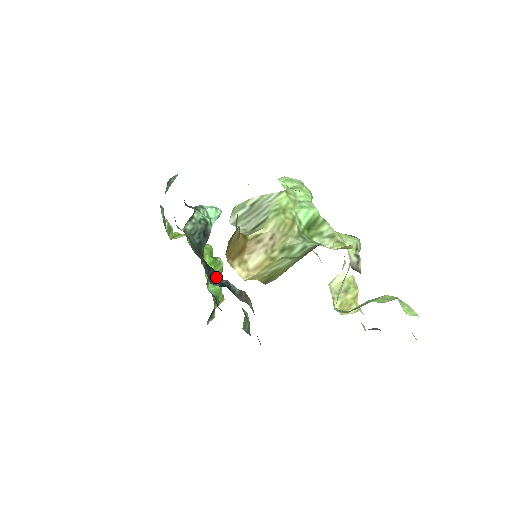
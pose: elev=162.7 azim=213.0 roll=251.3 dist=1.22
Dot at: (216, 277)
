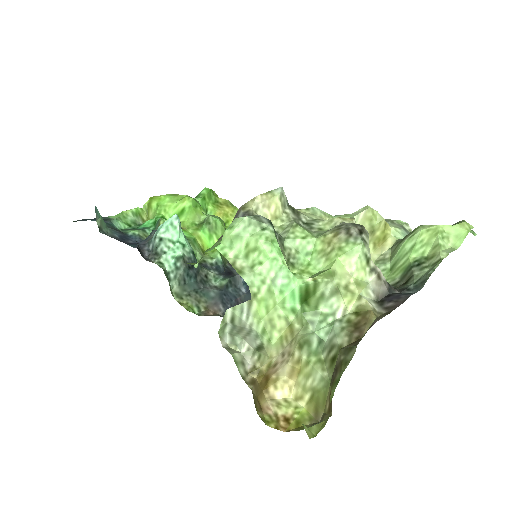
Dot at: (236, 281)
